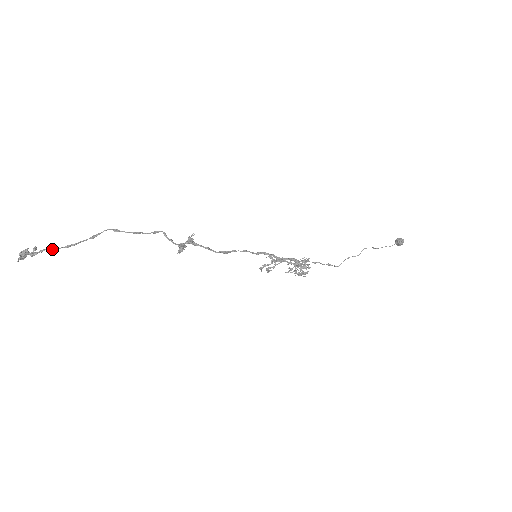
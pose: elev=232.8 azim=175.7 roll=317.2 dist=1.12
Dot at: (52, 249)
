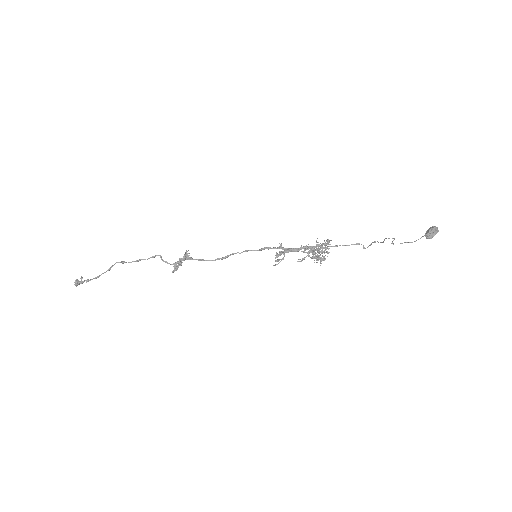
Dot at: (87, 281)
